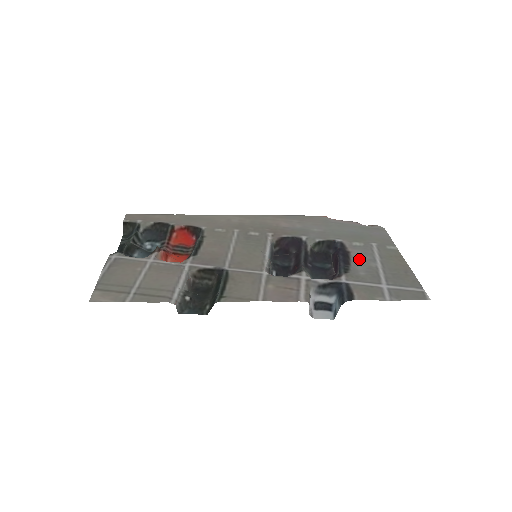
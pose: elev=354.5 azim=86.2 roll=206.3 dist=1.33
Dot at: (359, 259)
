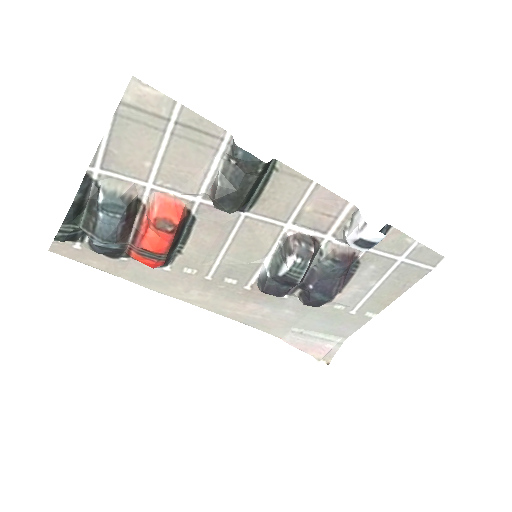
Dot at: (356, 285)
